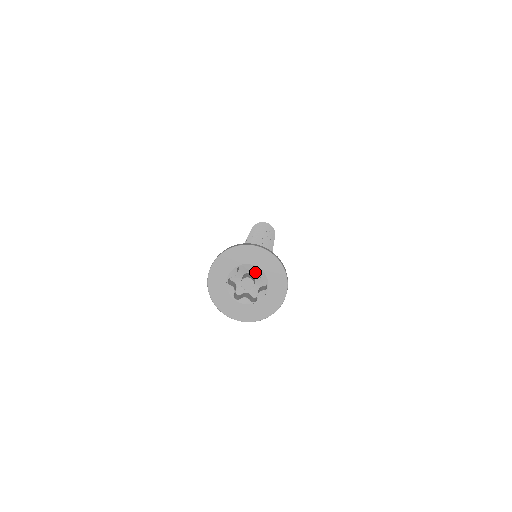
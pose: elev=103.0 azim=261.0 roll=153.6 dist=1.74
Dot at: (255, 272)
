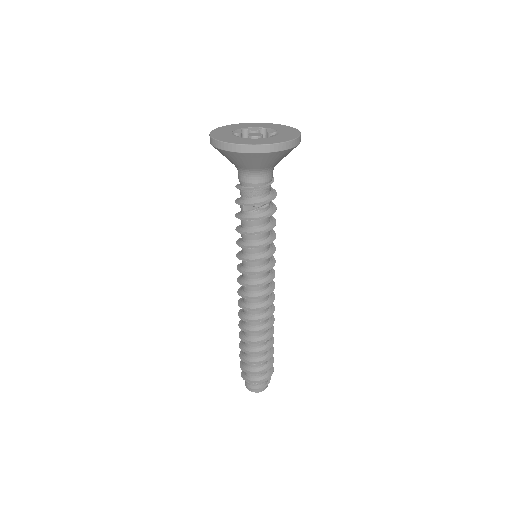
Dot at: occluded
